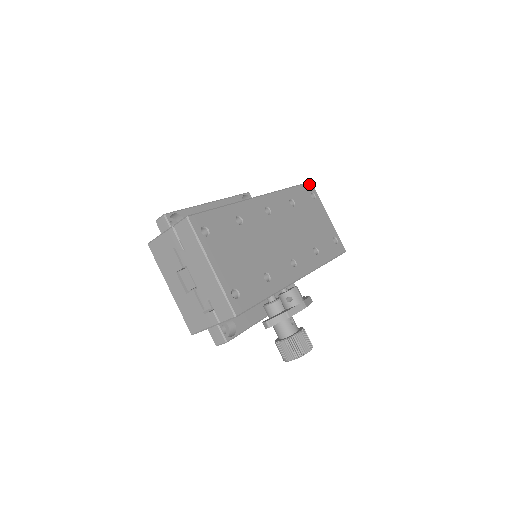
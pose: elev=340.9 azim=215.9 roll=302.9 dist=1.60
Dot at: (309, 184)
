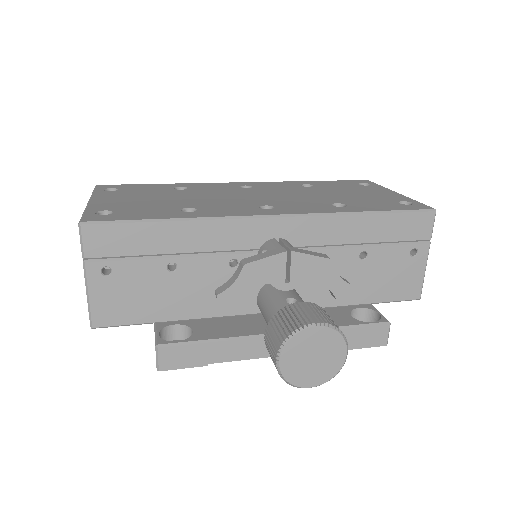
Dot at: (360, 181)
